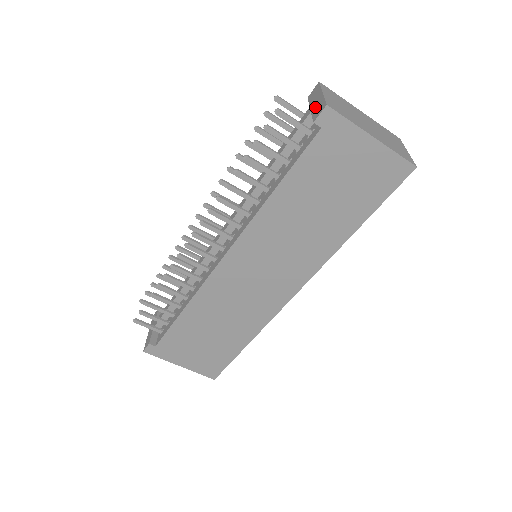
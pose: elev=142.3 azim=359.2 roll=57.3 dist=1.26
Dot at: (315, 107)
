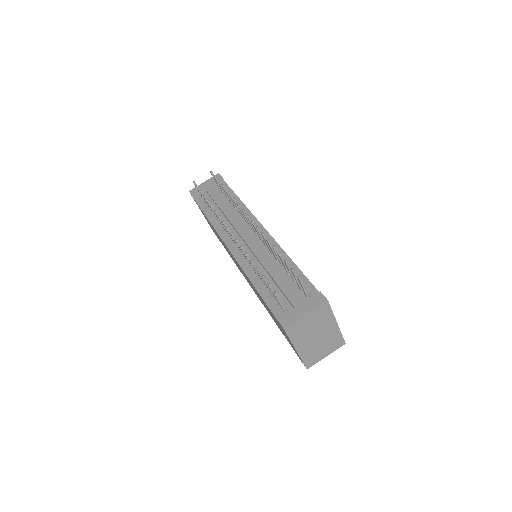
Dot at: (294, 313)
